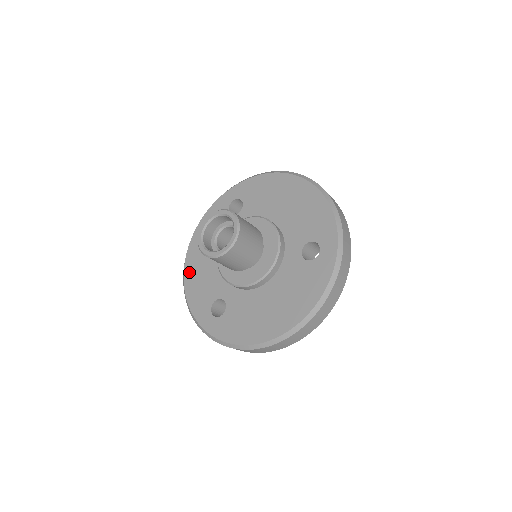
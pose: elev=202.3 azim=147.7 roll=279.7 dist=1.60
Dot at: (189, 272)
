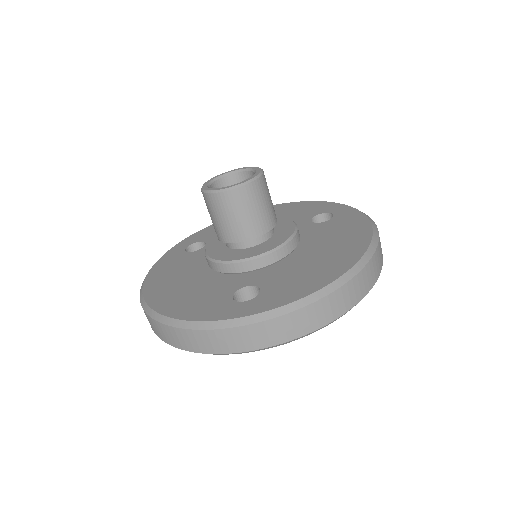
Dot at: (163, 303)
